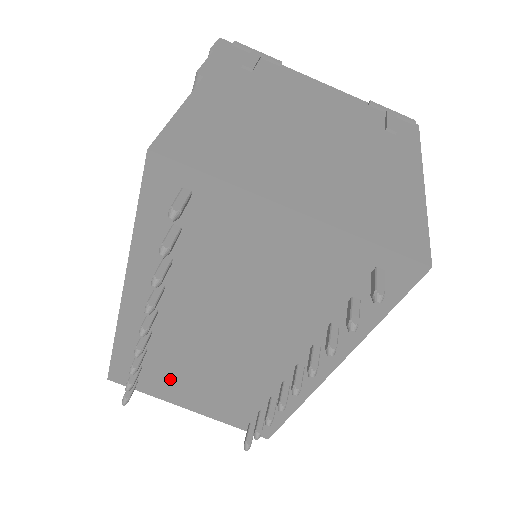
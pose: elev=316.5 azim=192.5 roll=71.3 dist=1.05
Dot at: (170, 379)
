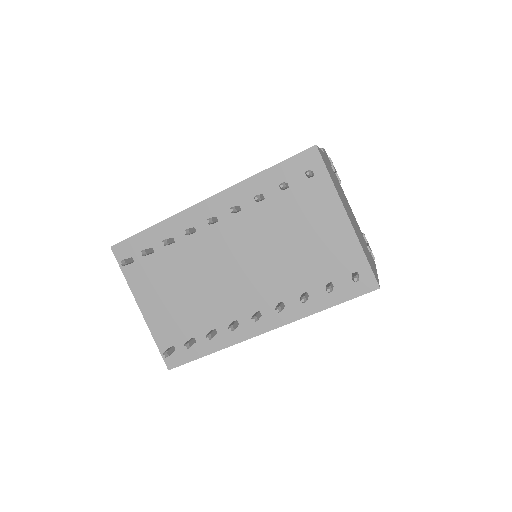
Dot at: (160, 274)
